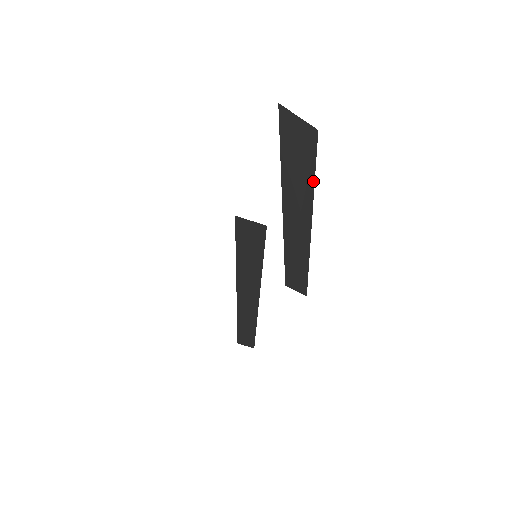
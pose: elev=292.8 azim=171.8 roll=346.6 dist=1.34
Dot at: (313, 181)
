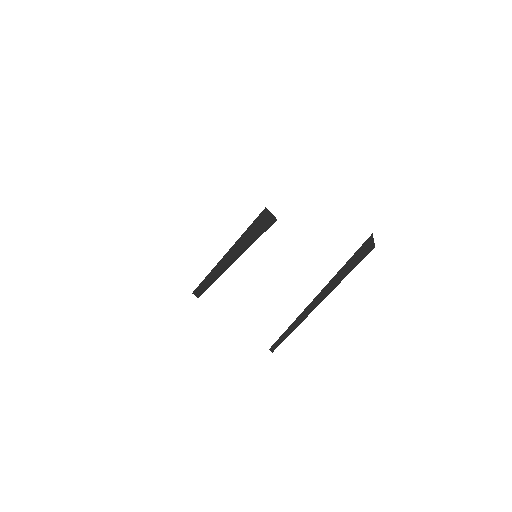
Dot at: occluded
